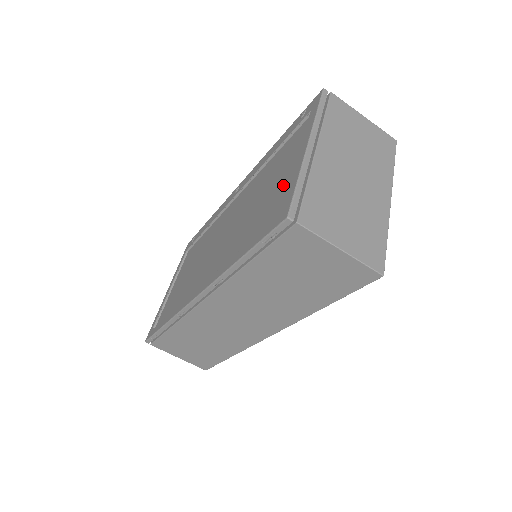
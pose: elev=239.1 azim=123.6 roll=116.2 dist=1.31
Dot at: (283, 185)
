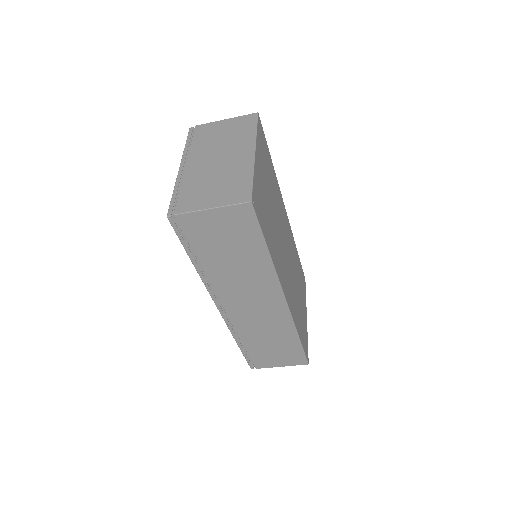
Dot at: occluded
